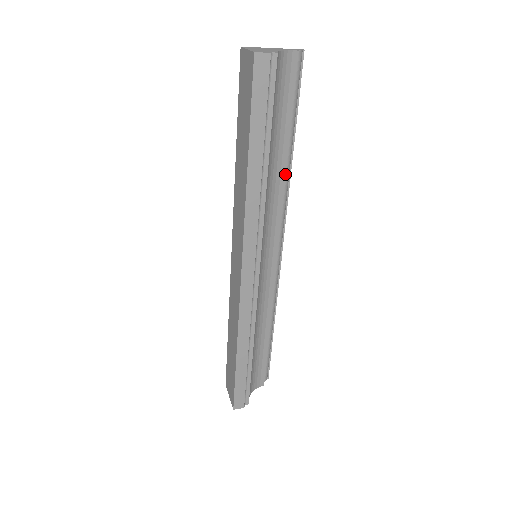
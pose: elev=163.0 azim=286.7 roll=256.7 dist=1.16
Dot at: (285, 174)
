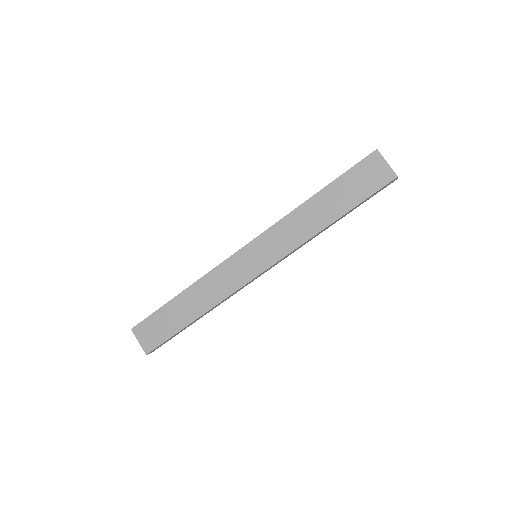
Dot at: occluded
